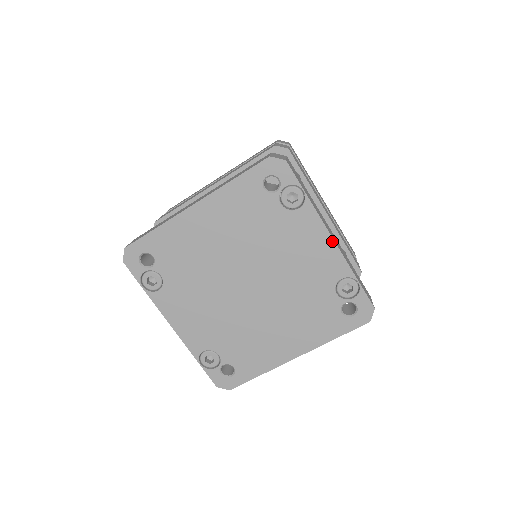
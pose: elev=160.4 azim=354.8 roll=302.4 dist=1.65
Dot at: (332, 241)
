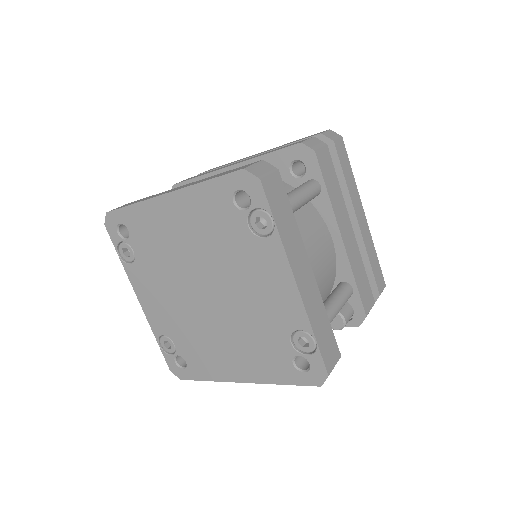
Dot at: (295, 286)
